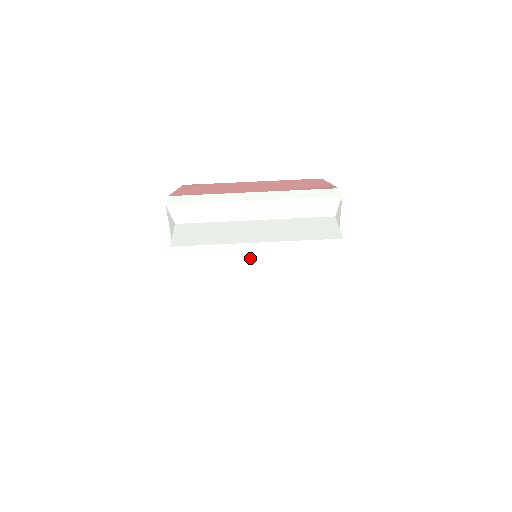
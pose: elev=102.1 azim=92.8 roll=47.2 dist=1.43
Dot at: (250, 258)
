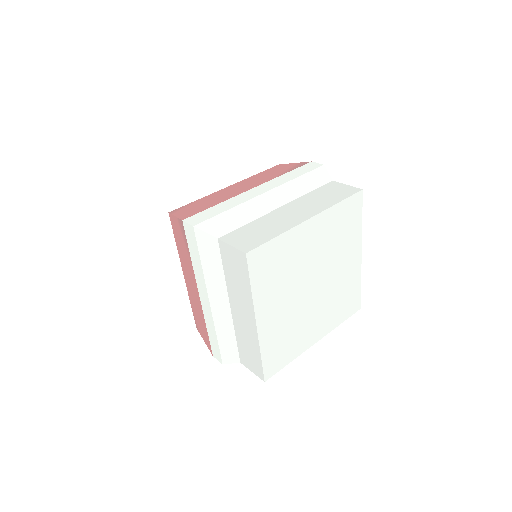
Dot at: (306, 237)
